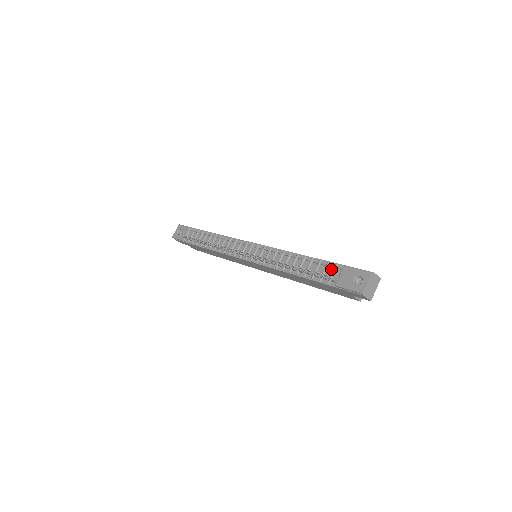
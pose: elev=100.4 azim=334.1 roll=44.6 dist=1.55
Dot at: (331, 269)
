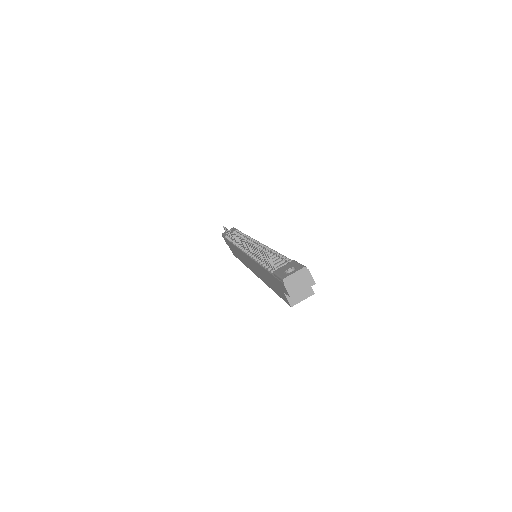
Dot at: (284, 263)
